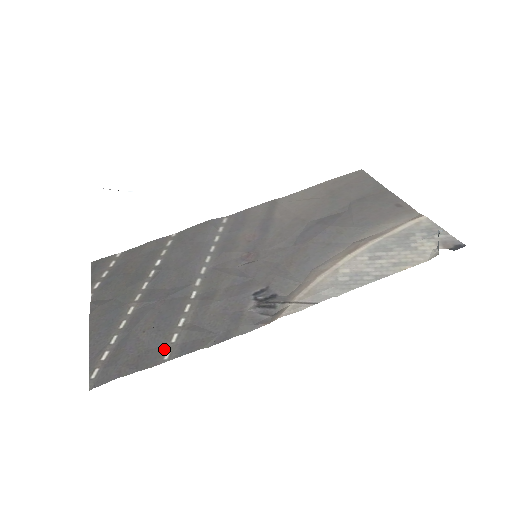
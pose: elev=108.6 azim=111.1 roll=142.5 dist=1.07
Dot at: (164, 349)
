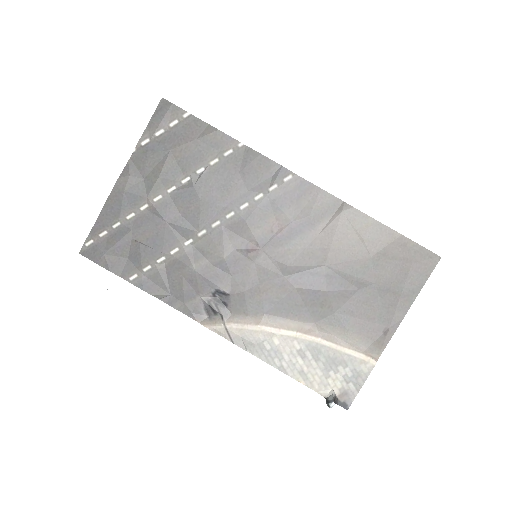
Dot at: (135, 270)
